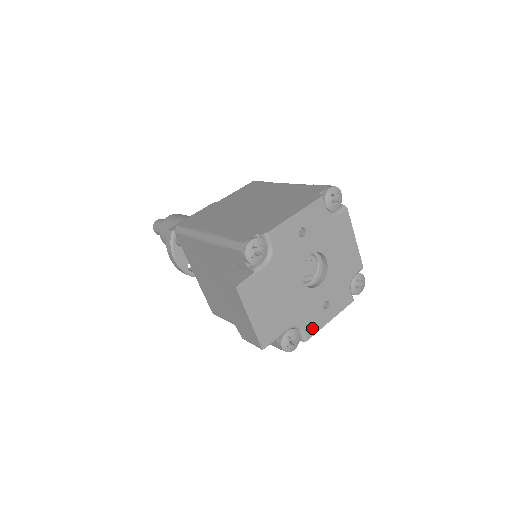
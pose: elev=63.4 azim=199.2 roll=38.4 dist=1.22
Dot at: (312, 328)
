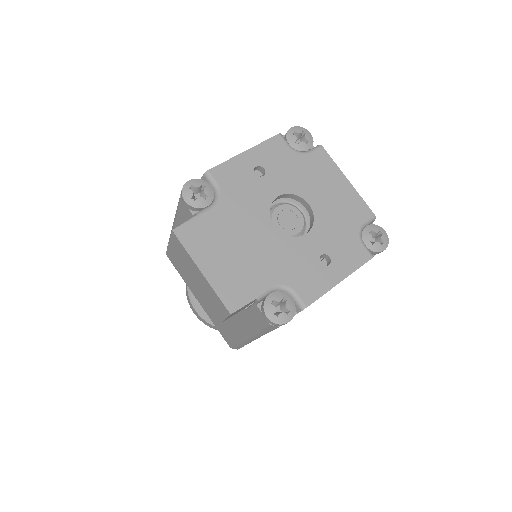
Dot at: (310, 290)
